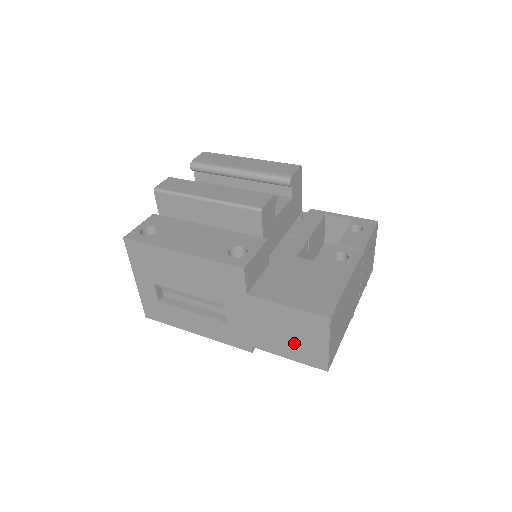
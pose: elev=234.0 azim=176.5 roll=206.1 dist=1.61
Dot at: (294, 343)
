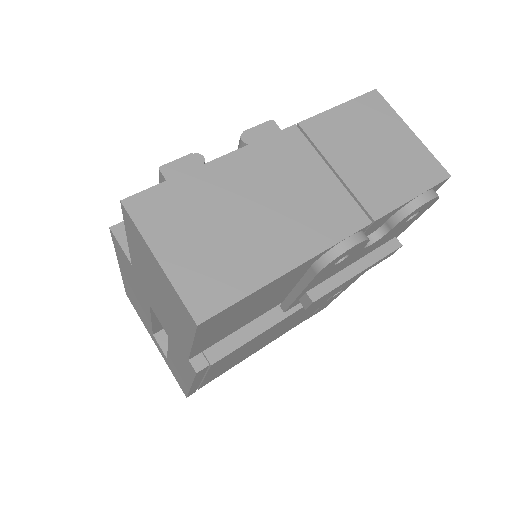
Dot at: (168, 302)
